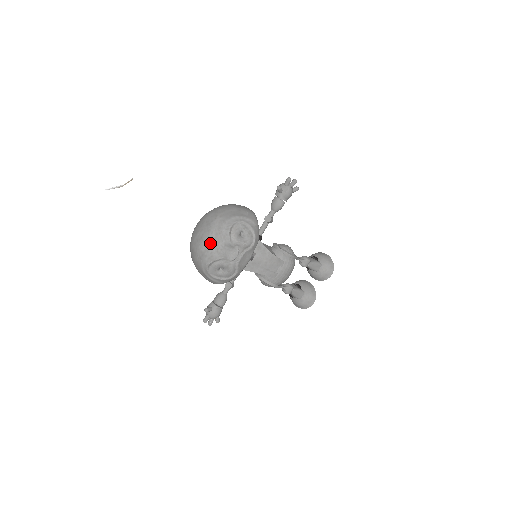
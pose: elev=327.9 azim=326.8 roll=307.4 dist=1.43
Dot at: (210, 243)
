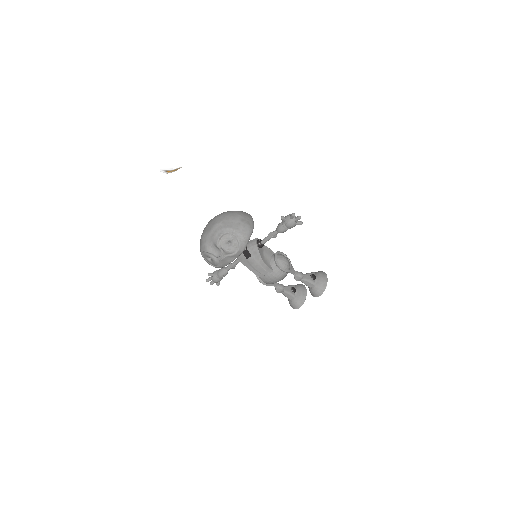
Dot at: (207, 238)
